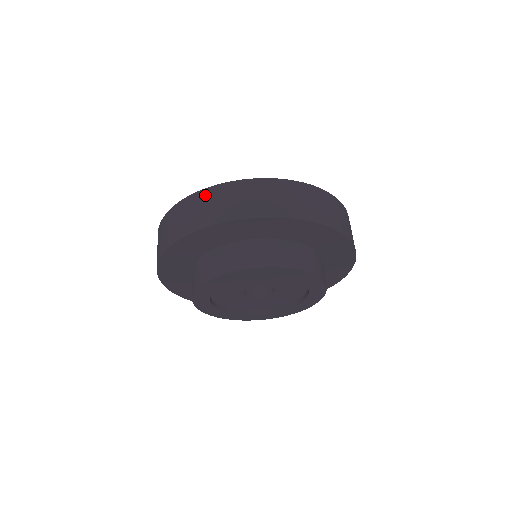
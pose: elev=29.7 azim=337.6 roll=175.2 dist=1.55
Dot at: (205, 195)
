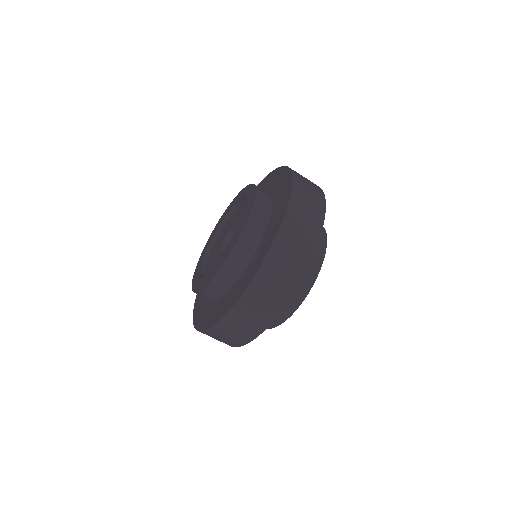
Dot at: (213, 333)
